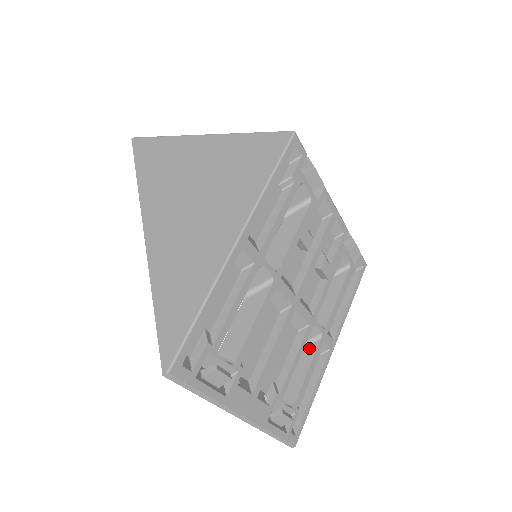
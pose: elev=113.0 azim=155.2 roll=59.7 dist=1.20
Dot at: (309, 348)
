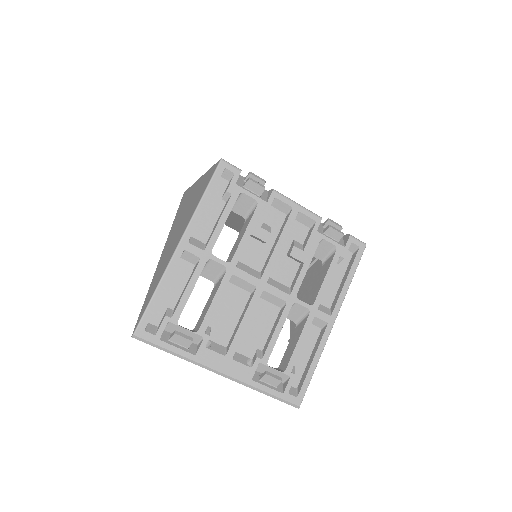
Dot at: (302, 323)
